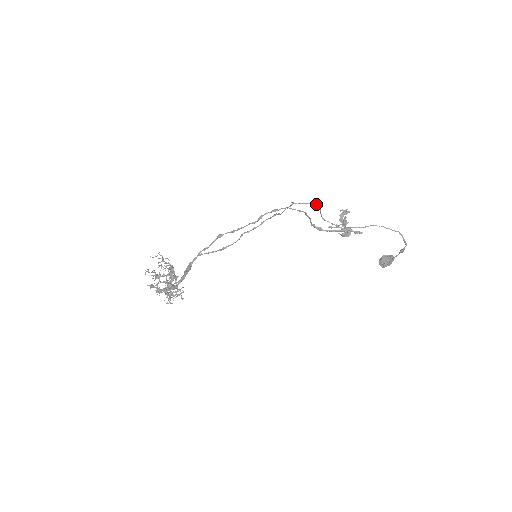
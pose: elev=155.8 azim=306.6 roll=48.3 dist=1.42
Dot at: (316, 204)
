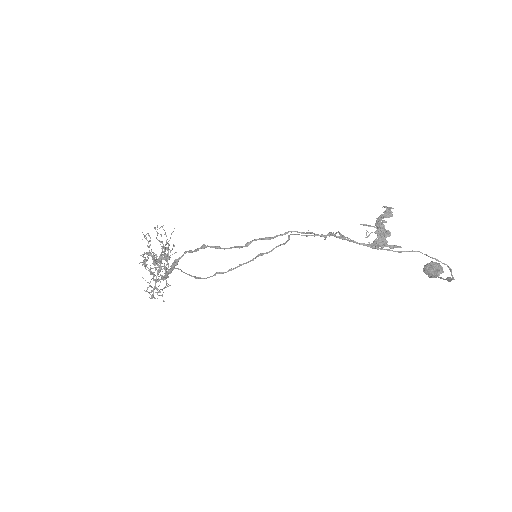
Dot at: (325, 236)
